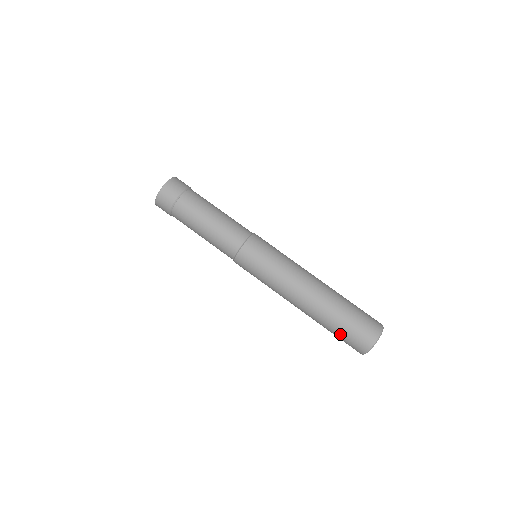
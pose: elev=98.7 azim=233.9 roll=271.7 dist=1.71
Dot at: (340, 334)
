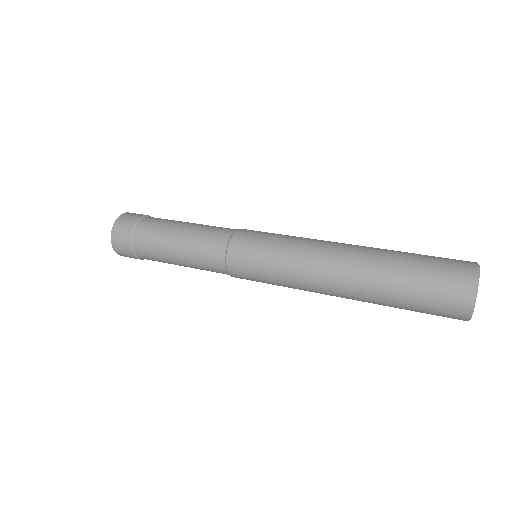
Dot at: (422, 263)
